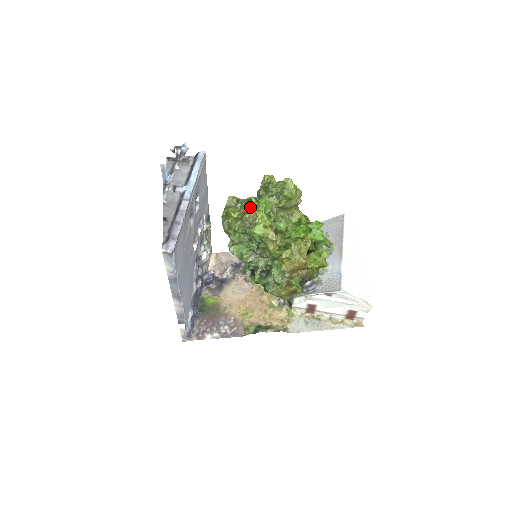
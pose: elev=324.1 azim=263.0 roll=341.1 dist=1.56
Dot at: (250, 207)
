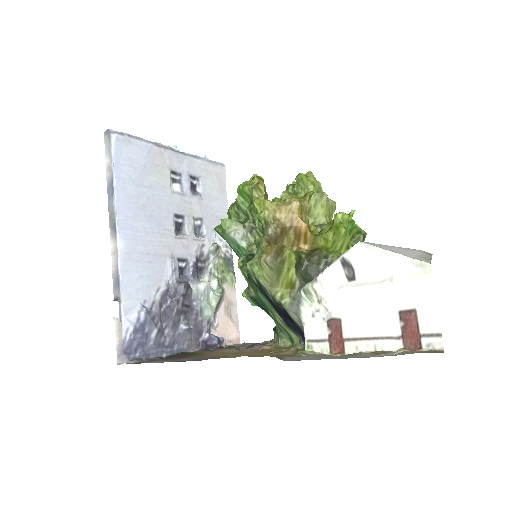
Dot at: occluded
